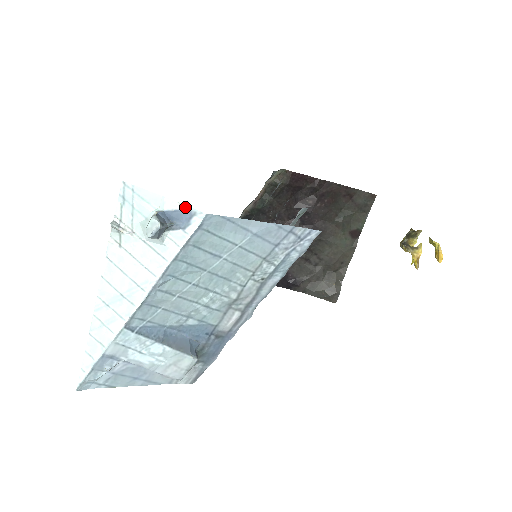
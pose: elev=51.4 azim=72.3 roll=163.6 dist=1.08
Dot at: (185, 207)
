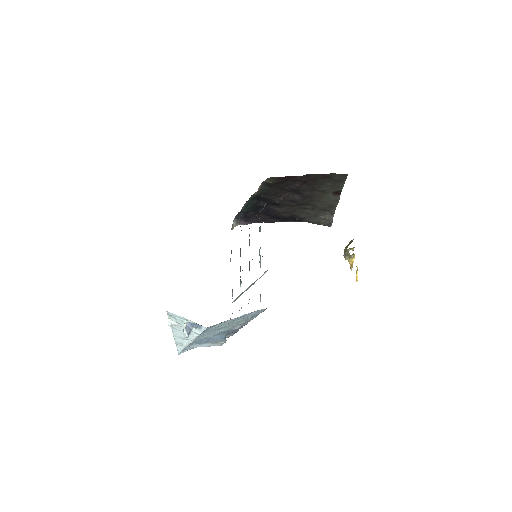
Dot at: (197, 324)
